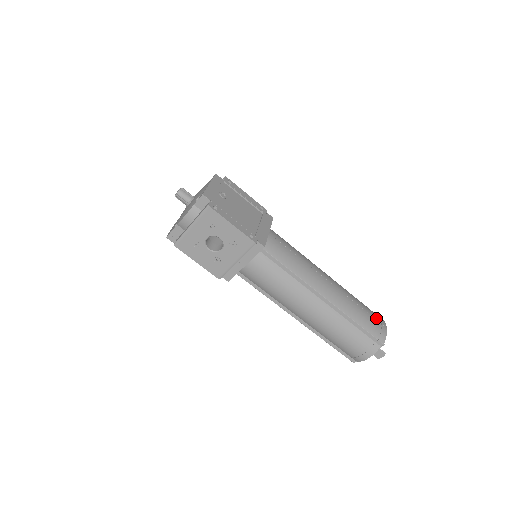
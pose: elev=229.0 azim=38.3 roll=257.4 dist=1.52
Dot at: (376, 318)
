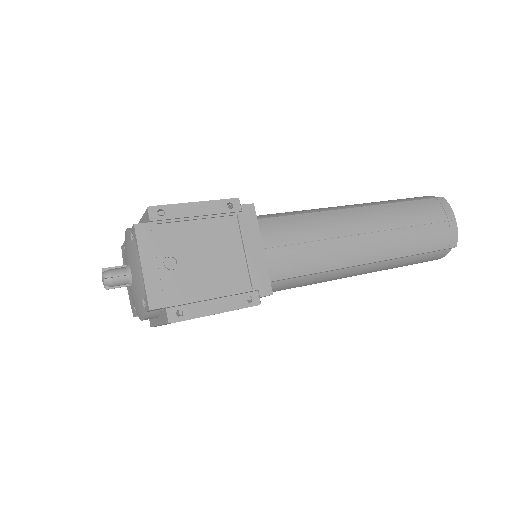
Dot at: (440, 219)
